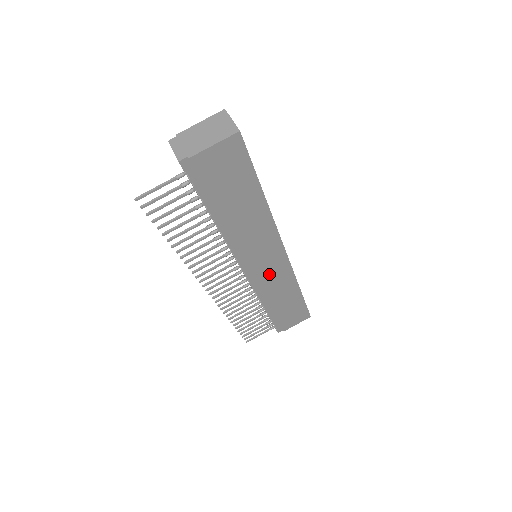
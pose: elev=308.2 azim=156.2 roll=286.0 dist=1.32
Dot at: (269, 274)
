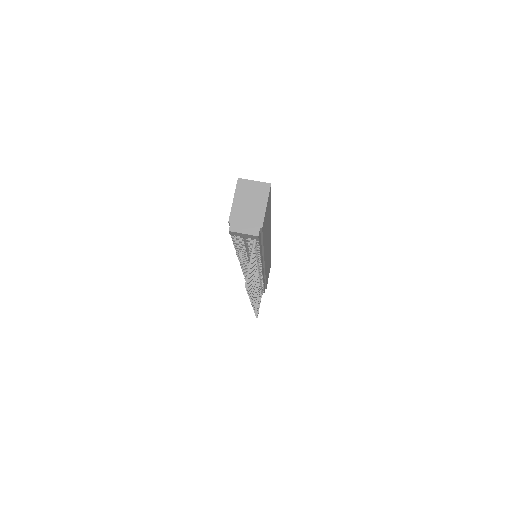
Dot at: (267, 259)
